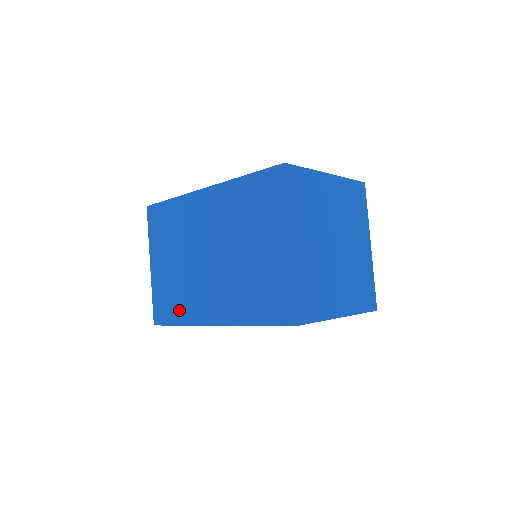
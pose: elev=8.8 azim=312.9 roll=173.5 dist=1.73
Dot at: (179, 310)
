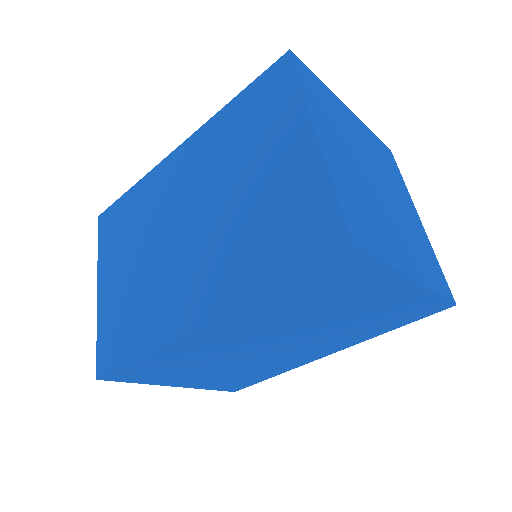
Dot at: (138, 332)
